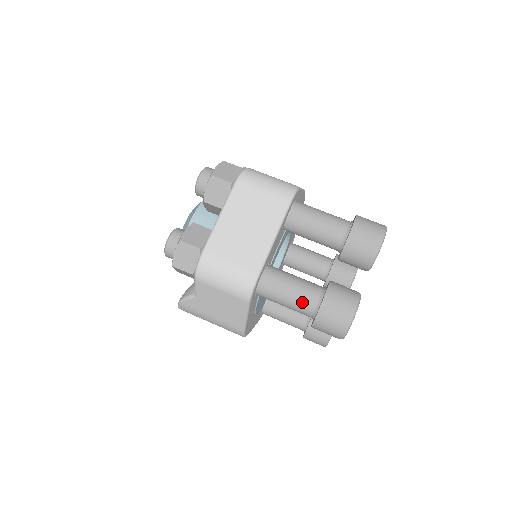
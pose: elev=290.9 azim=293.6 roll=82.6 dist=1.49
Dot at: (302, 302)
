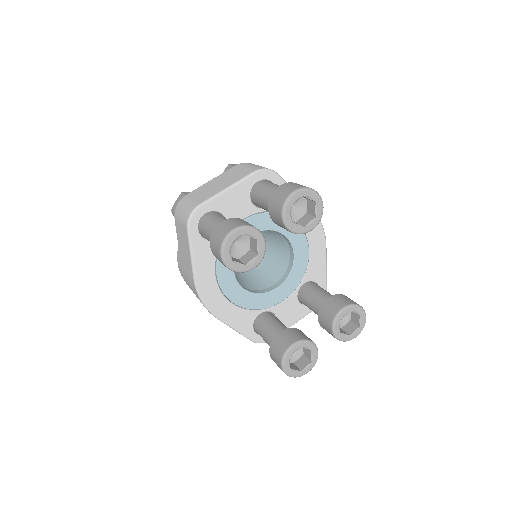
Dot at: occluded
